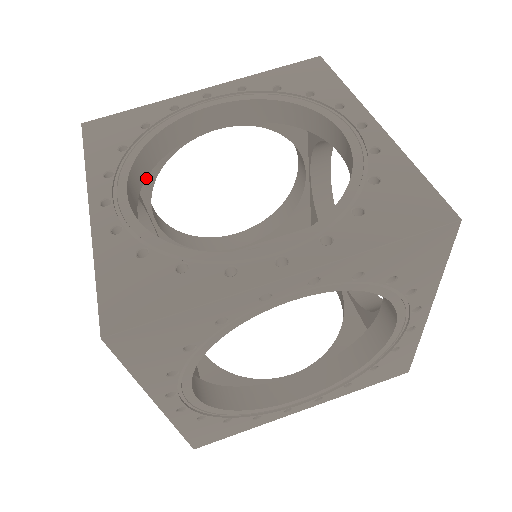
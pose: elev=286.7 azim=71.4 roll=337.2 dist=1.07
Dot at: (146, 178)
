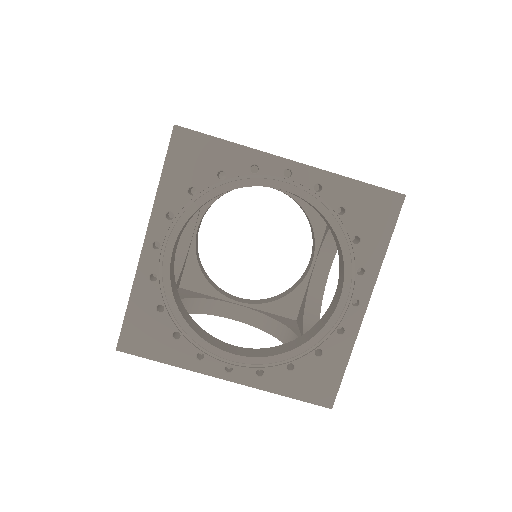
Dot at: occluded
